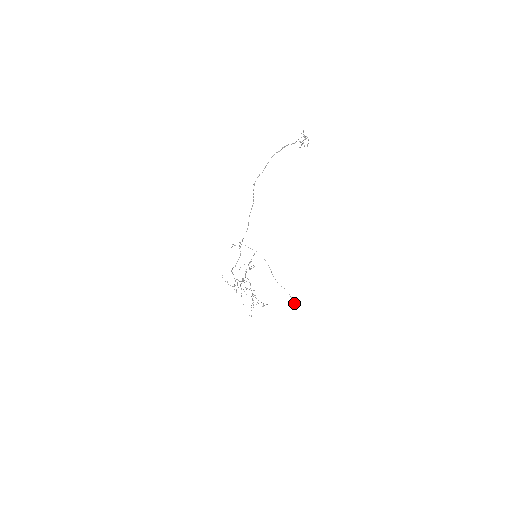
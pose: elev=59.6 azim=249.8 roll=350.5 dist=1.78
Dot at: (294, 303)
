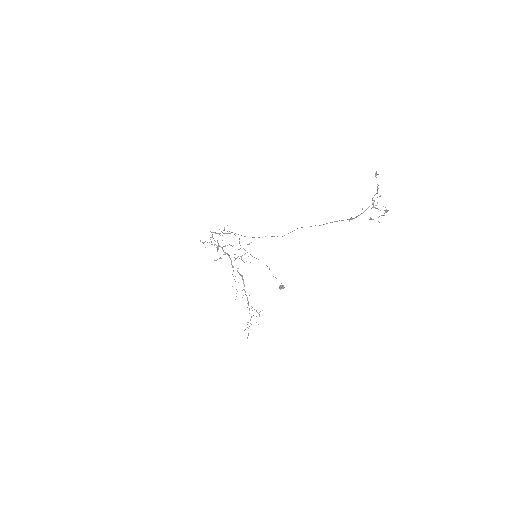
Dot at: (283, 288)
